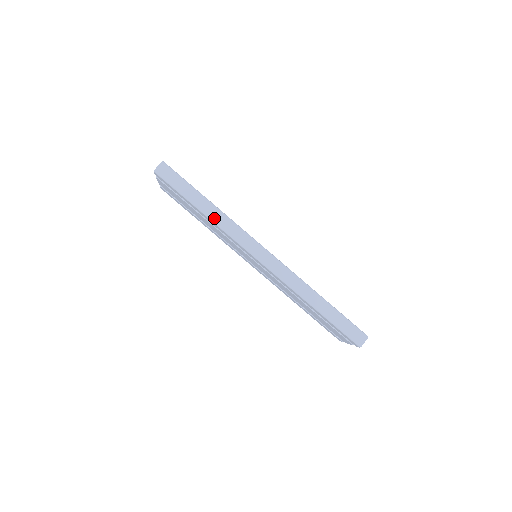
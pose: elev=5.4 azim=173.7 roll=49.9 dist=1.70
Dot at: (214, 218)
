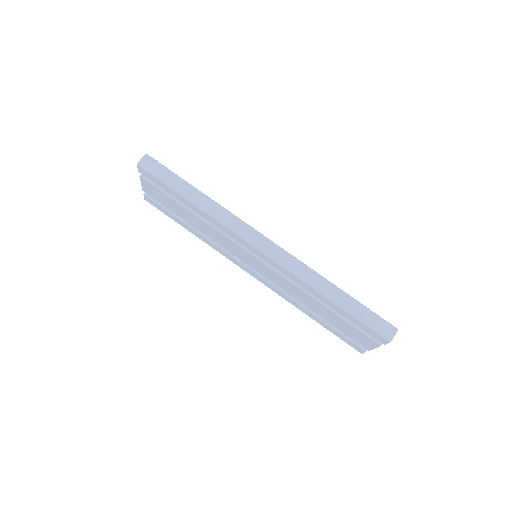
Dot at: (207, 208)
